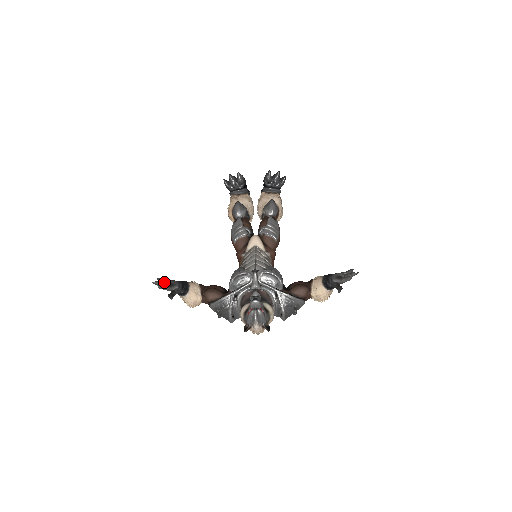
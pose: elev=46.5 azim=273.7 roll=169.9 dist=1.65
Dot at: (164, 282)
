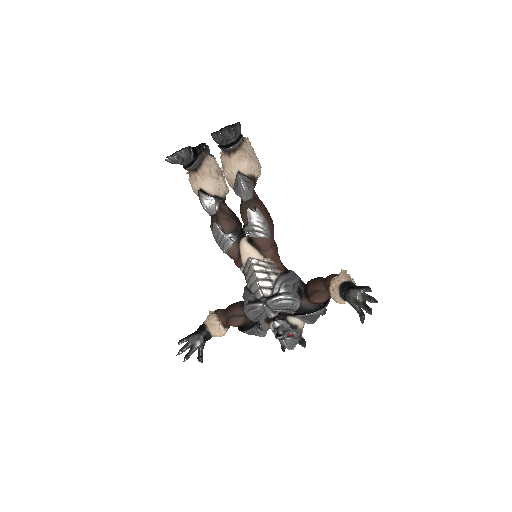
Dot at: (186, 345)
